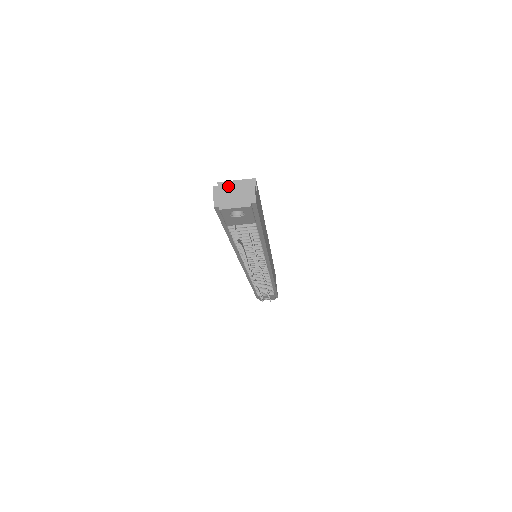
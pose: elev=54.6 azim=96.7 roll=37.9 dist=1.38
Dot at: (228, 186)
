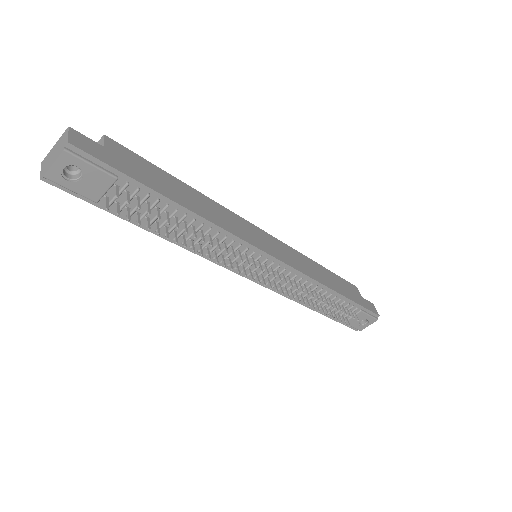
Dot at: (51, 151)
